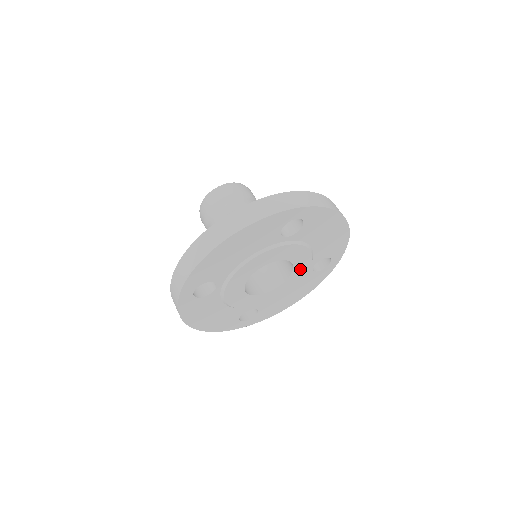
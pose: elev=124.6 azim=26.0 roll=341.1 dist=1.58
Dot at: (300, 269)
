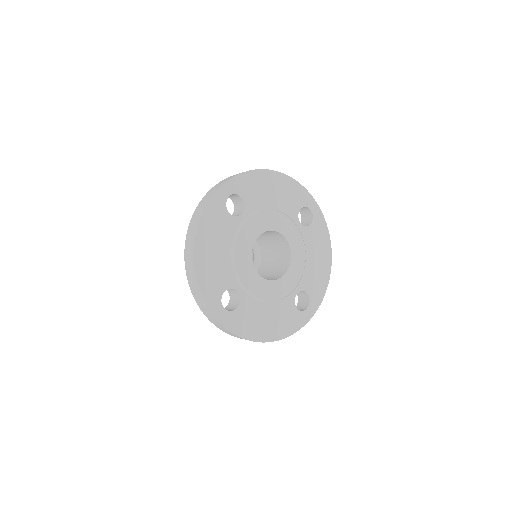
Dot at: (291, 278)
